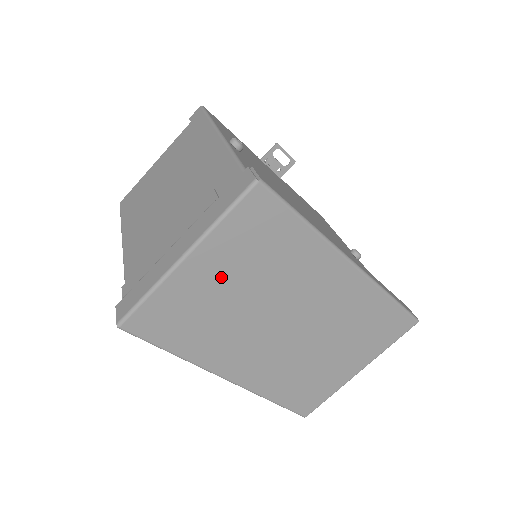
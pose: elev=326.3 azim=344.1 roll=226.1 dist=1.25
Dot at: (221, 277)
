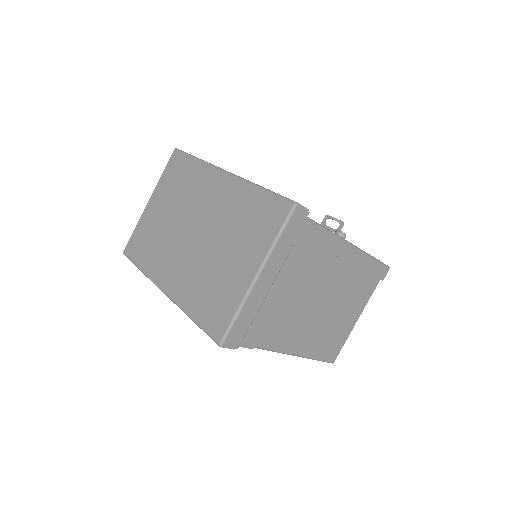
Dot at: (161, 207)
